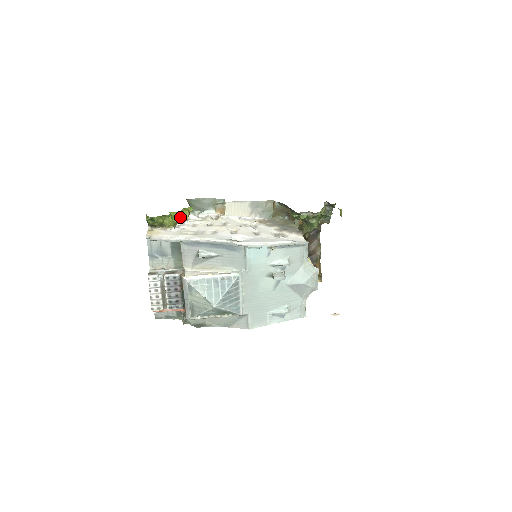
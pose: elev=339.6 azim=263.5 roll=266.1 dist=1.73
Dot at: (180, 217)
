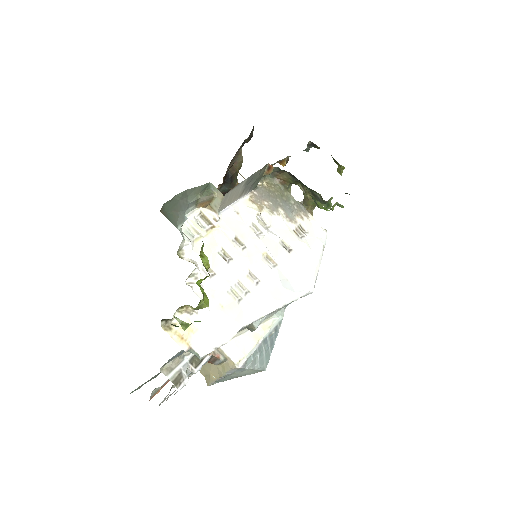
Dot at: (205, 278)
